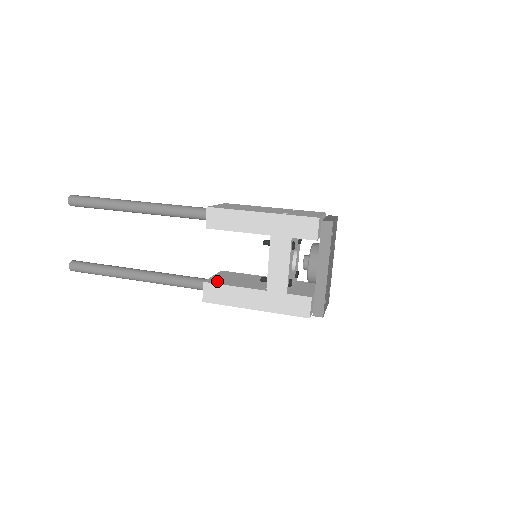
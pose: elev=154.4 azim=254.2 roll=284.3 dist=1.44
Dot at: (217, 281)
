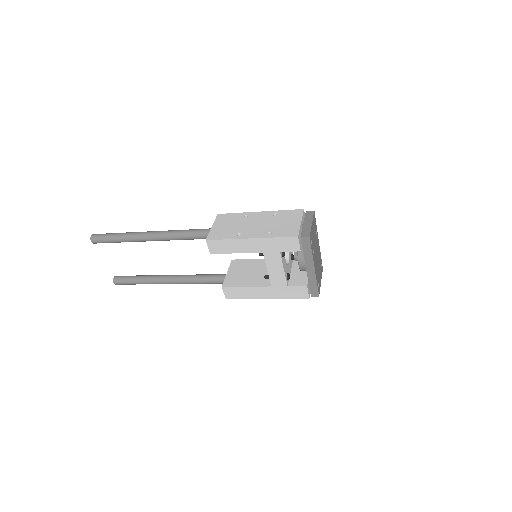
Dot at: (232, 282)
